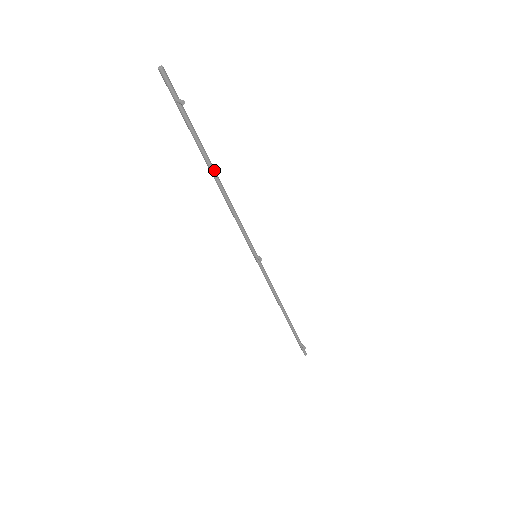
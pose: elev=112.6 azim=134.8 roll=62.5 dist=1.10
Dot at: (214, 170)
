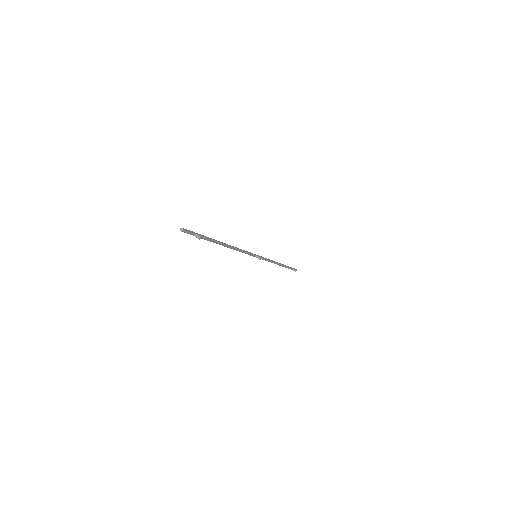
Dot at: (223, 244)
